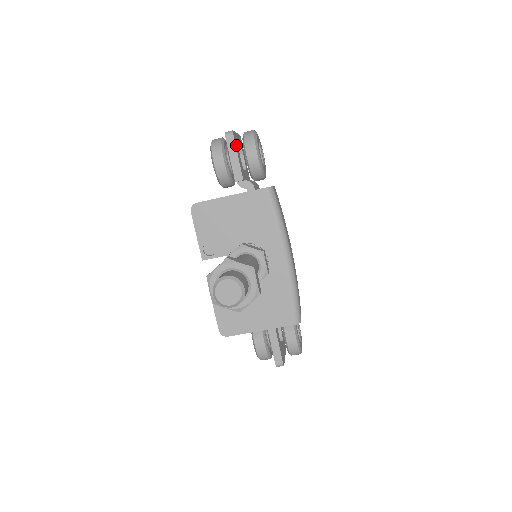
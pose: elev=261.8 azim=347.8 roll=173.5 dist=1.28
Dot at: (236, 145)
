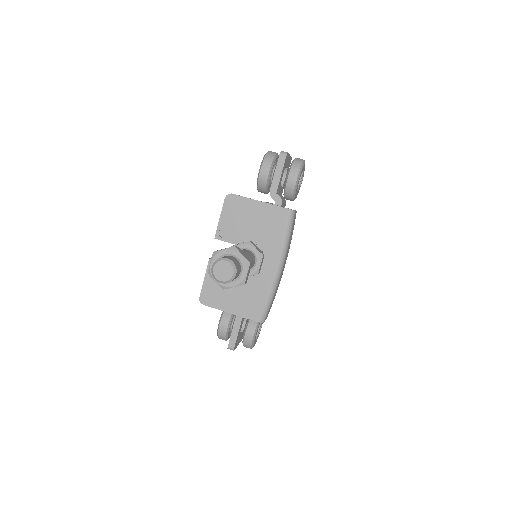
Dot at: (284, 165)
